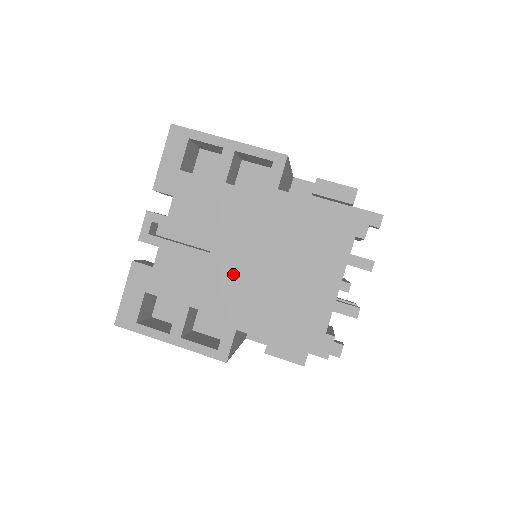
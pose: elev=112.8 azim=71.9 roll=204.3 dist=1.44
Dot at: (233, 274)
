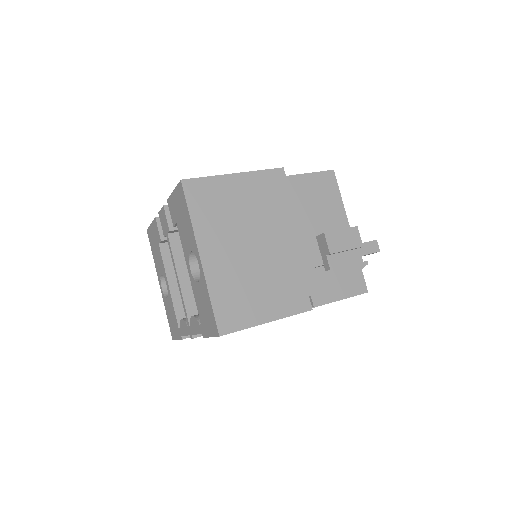
Dot at: occluded
